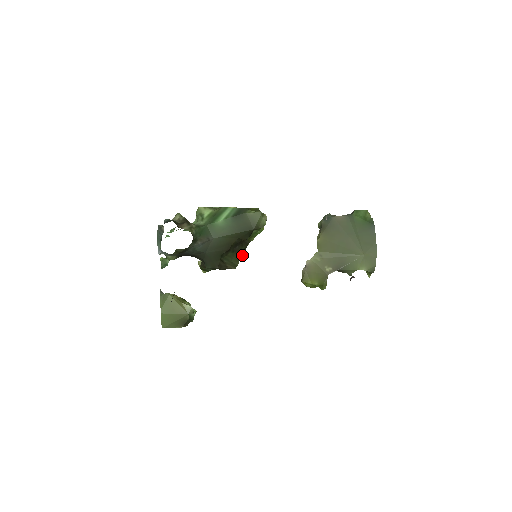
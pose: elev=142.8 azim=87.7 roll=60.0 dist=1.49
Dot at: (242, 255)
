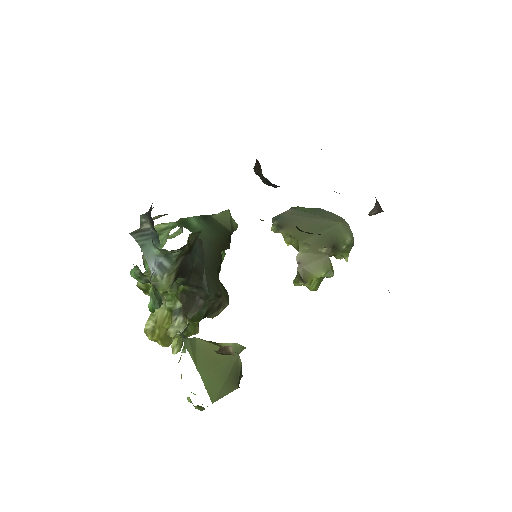
Dot at: (196, 329)
